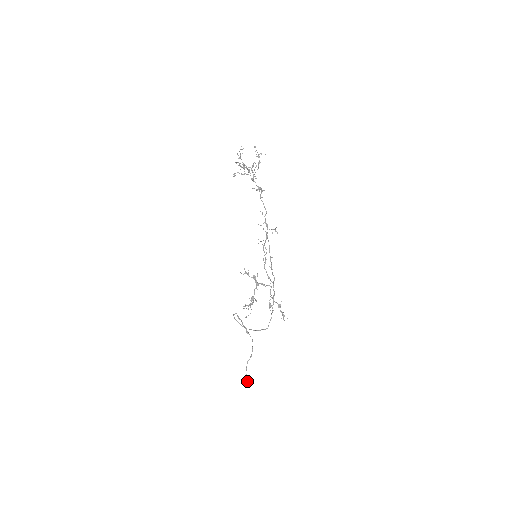
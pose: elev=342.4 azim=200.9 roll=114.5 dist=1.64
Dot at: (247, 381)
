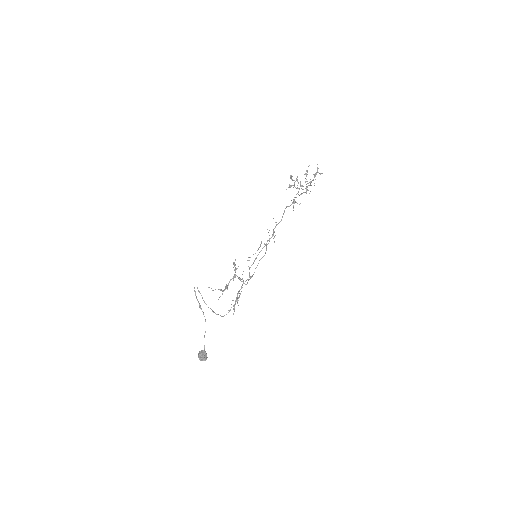
Dot at: (200, 354)
